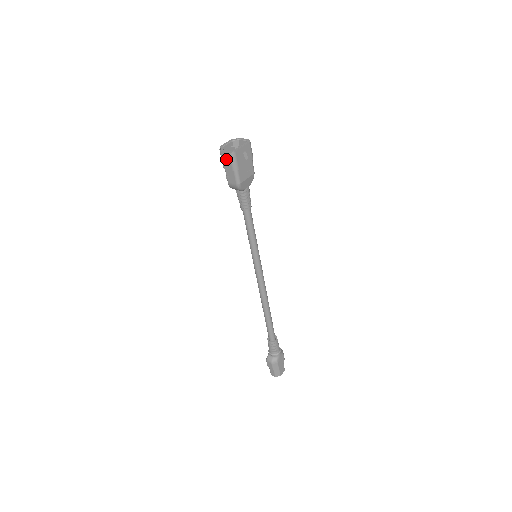
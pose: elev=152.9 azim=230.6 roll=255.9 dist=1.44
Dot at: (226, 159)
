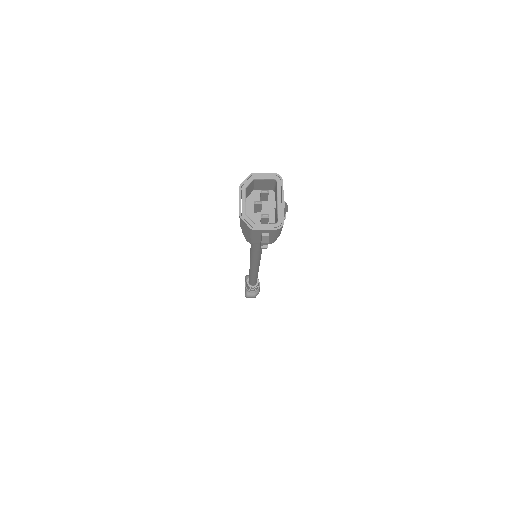
Dot at: (268, 237)
